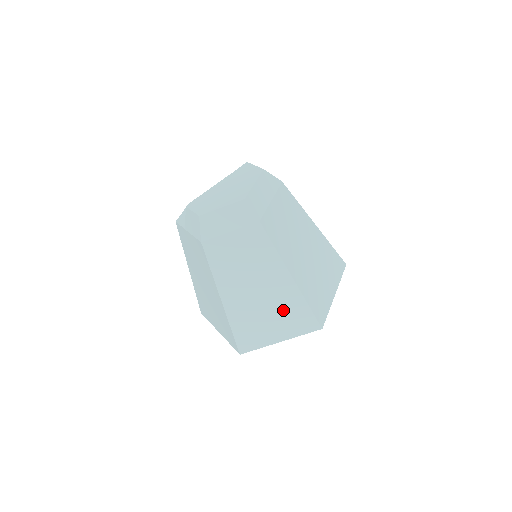
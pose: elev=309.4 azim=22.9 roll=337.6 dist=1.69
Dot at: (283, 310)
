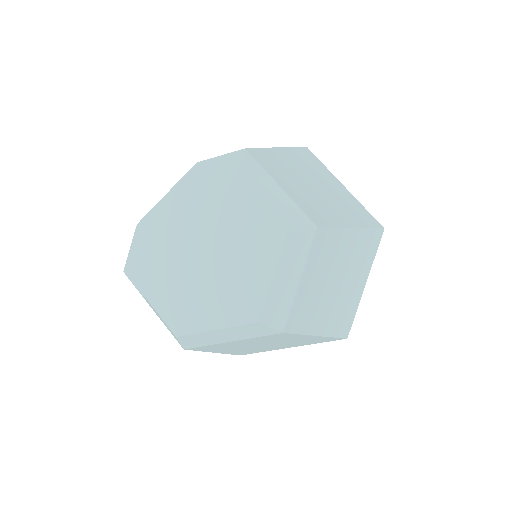
Dot at: occluded
